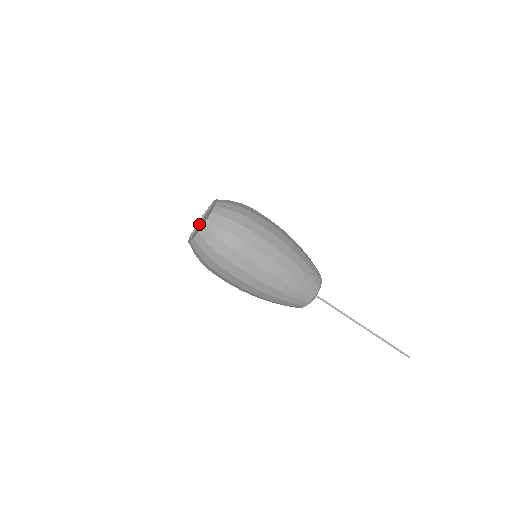
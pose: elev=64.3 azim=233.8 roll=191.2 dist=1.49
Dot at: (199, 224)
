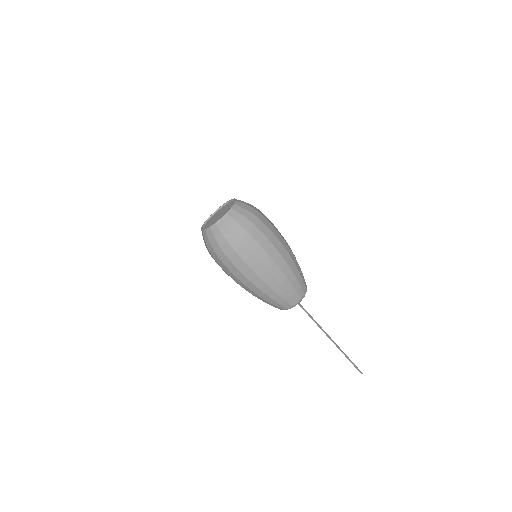
Dot at: (223, 208)
